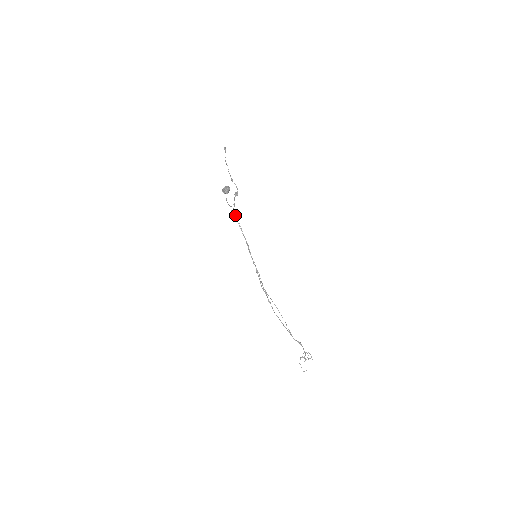
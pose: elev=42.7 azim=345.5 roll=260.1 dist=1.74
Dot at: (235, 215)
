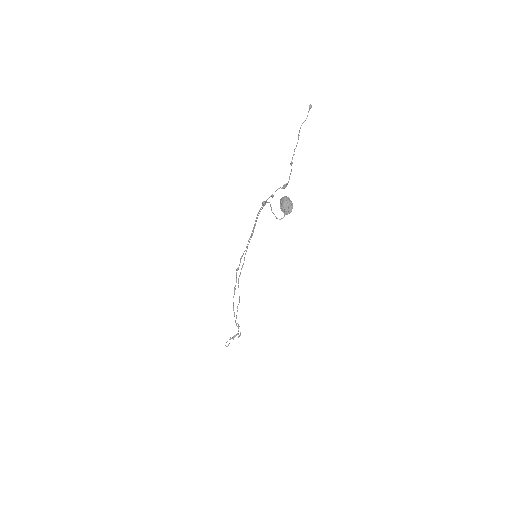
Dot at: (264, 204)
